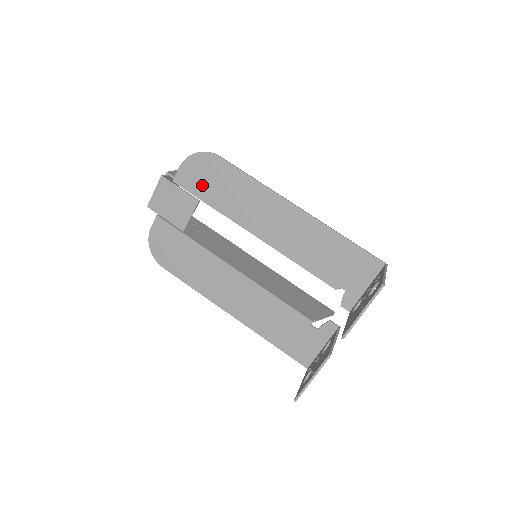
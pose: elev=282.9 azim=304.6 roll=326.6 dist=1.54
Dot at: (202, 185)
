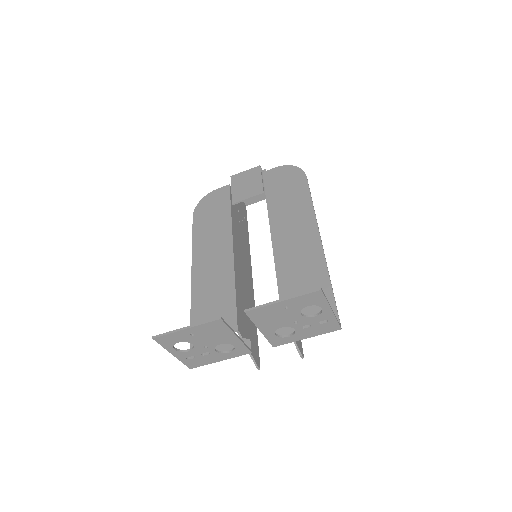
Dot at: (277, 185)
